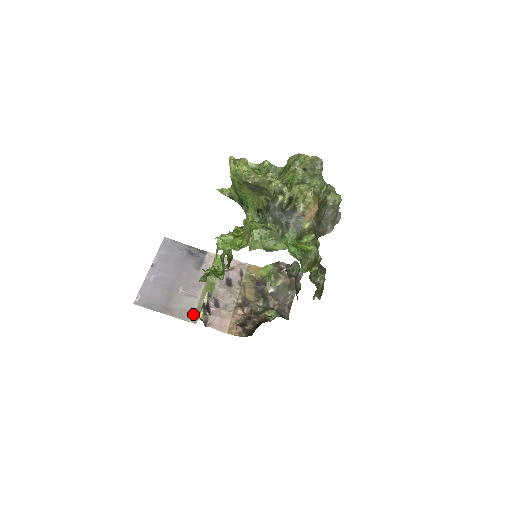
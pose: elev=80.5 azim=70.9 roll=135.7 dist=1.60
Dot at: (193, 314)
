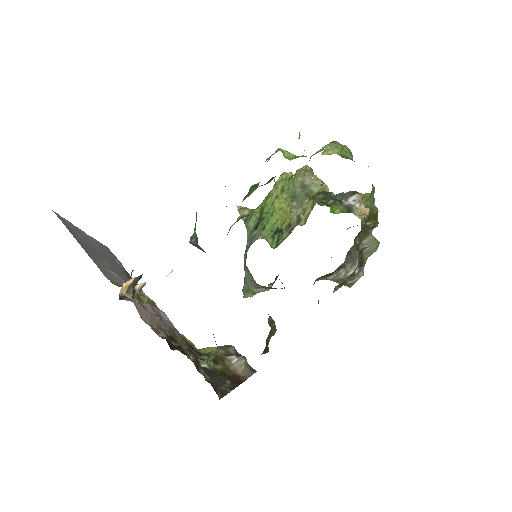
Dot at: (112, 280)
